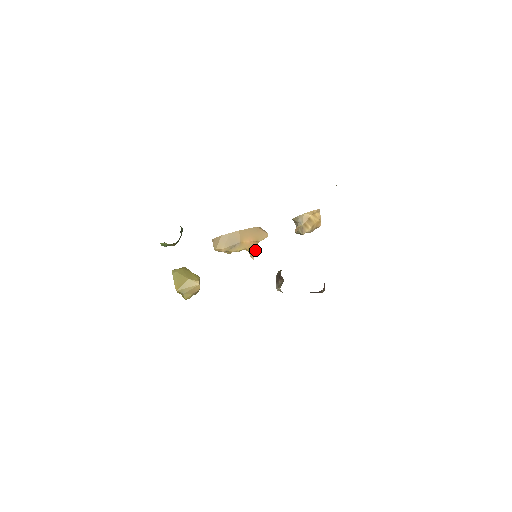
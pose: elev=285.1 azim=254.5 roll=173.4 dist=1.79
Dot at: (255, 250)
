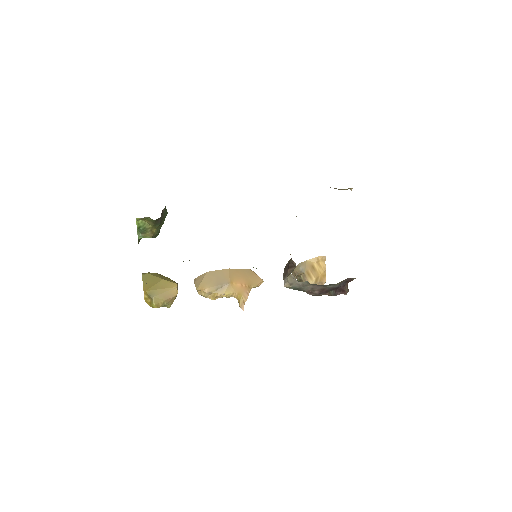
Dot at: (246, 298)
